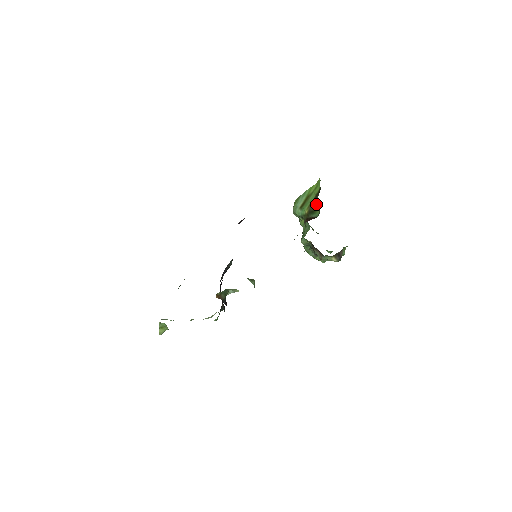
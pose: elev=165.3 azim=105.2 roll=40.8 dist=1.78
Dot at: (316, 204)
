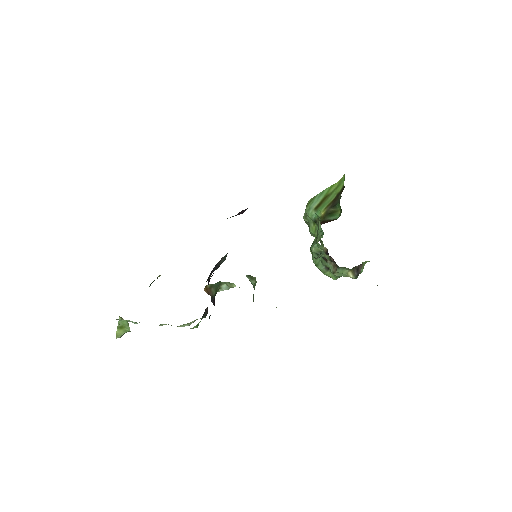
Dot at: (337, 203)
